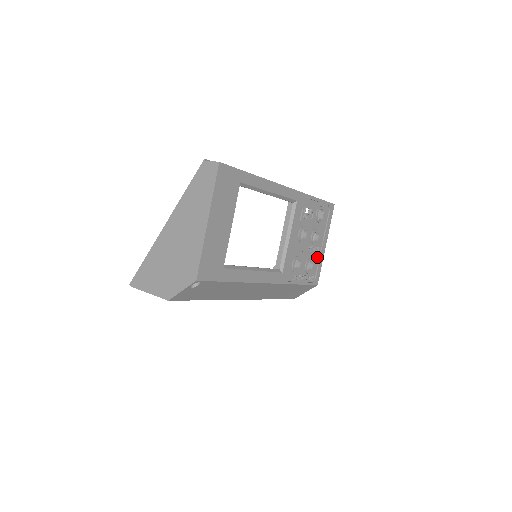
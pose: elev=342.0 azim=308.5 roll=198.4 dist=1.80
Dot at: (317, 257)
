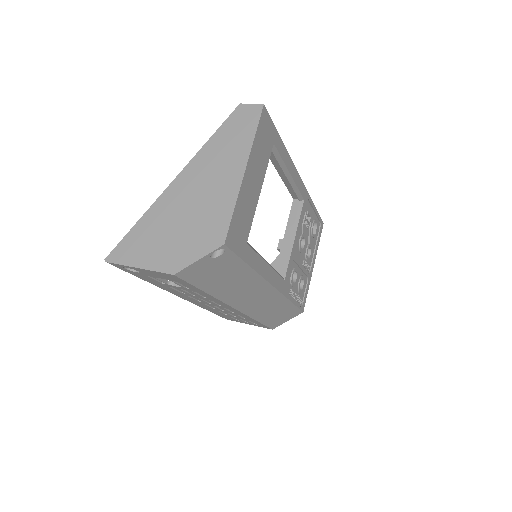
Dot at: (306, 278)
